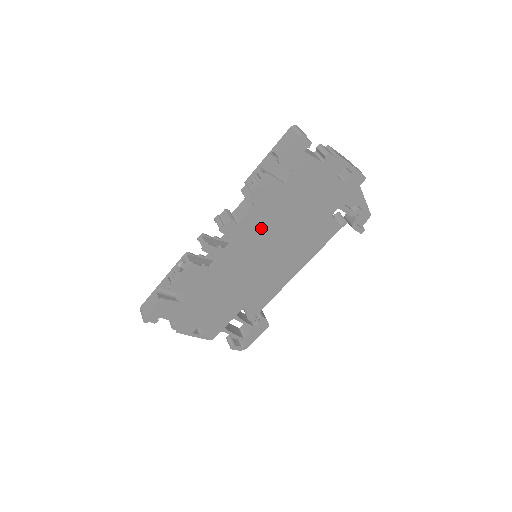
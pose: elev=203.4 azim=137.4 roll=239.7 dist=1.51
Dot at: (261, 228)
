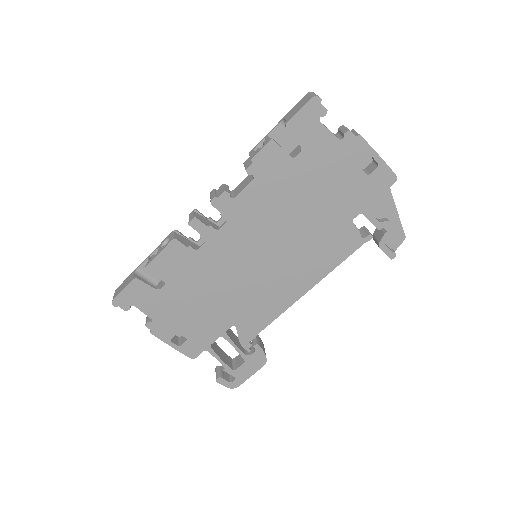
Dot at: (261, 213)
